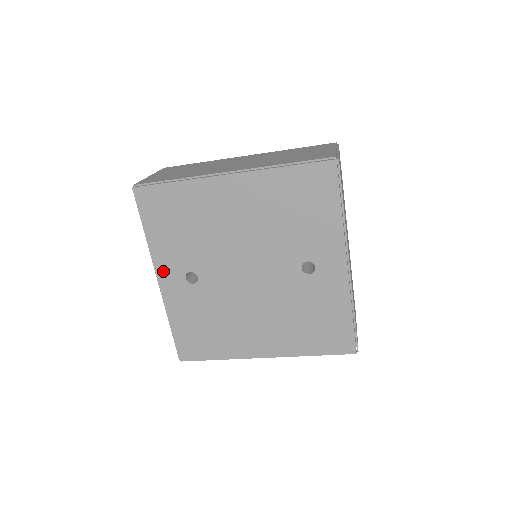
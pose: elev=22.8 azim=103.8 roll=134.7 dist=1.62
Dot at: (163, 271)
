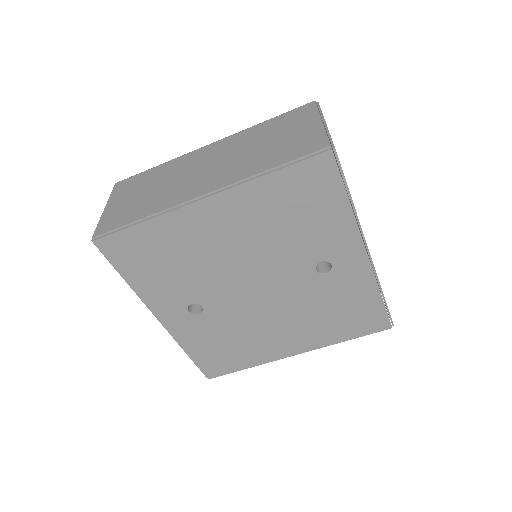
Dot at: (161, 311)
